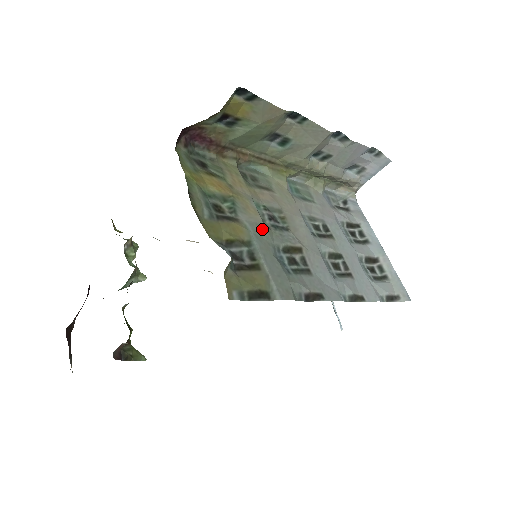
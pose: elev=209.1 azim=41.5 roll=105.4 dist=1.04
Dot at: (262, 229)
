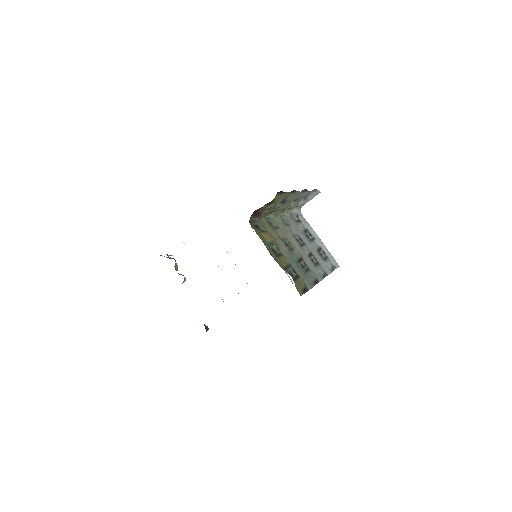
Dot at: (290, 254)
